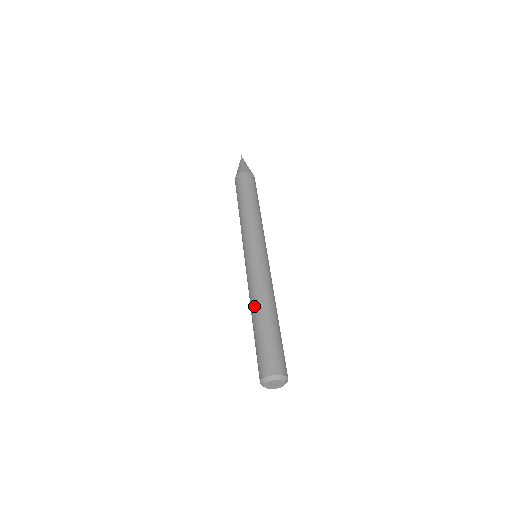
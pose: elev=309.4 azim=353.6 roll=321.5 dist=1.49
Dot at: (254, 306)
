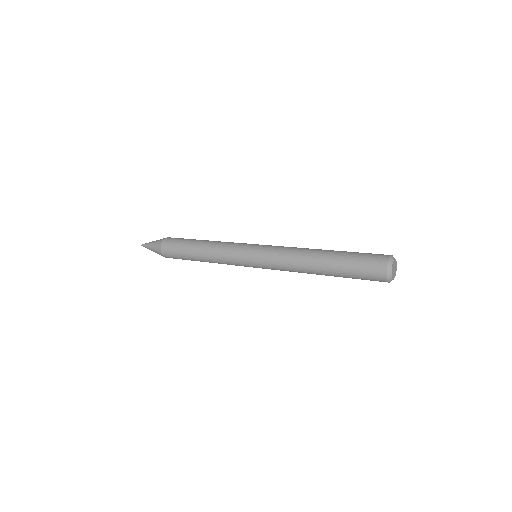
Dot at: (316, 249)
